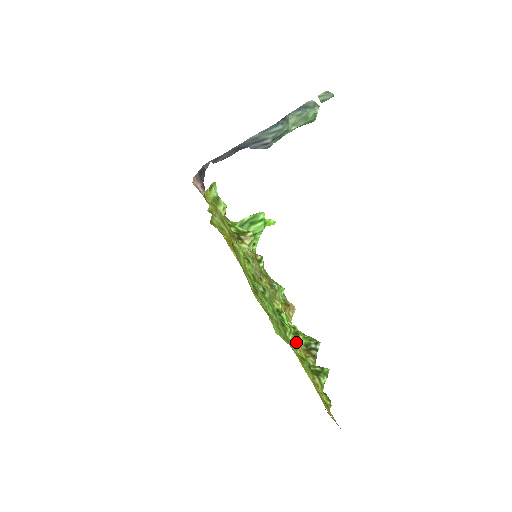
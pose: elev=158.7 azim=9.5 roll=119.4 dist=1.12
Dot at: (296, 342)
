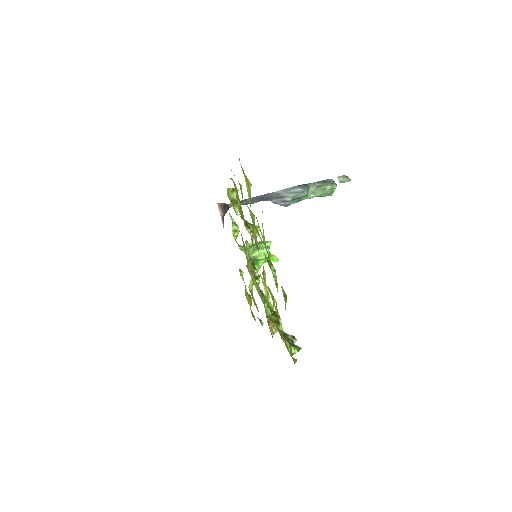
Dot at: (277, 285)
